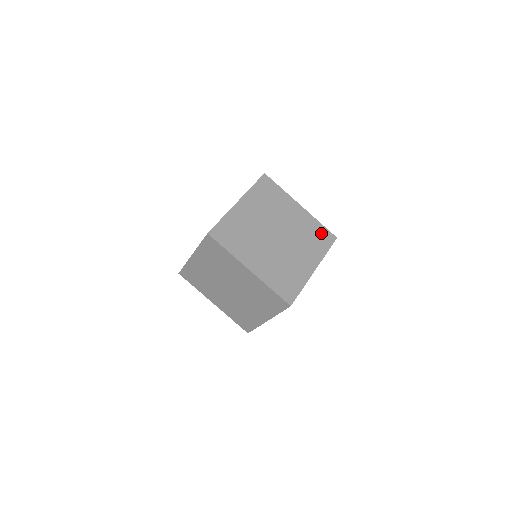
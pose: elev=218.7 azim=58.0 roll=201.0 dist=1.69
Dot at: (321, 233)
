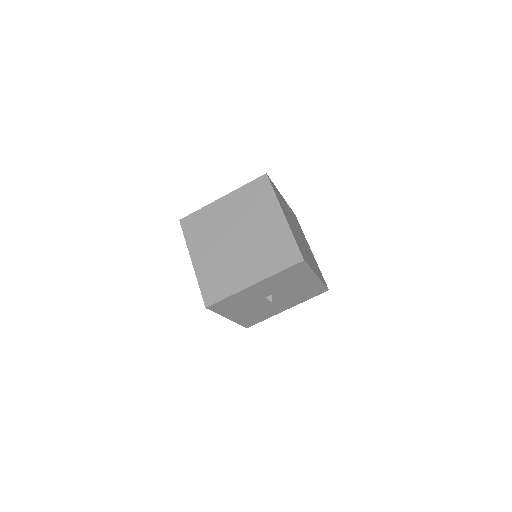
Dot at: (321, 274)
